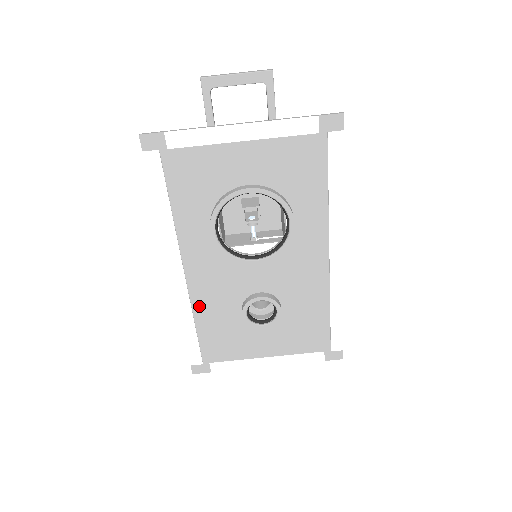
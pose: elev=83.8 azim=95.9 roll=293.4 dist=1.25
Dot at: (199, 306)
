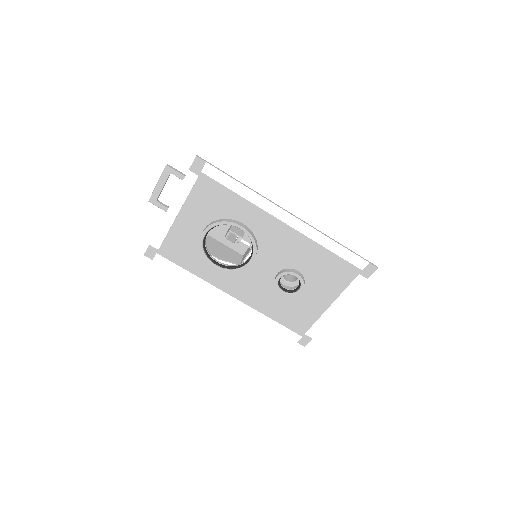
Dot at: (260, 307)
